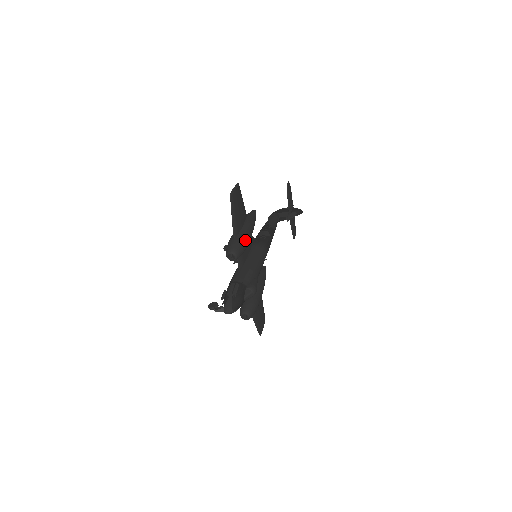
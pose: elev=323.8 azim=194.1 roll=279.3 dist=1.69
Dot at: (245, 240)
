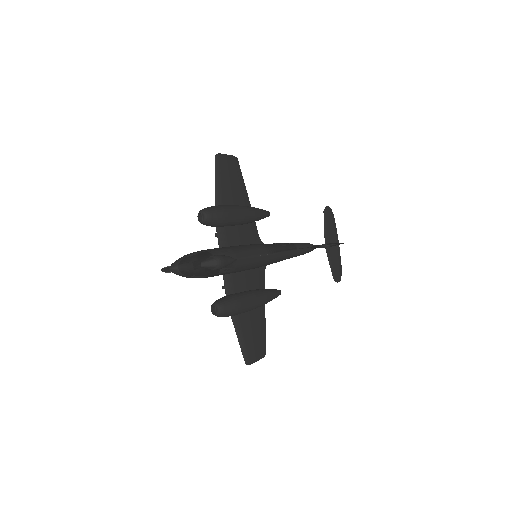
Dot at: (227, 210)
